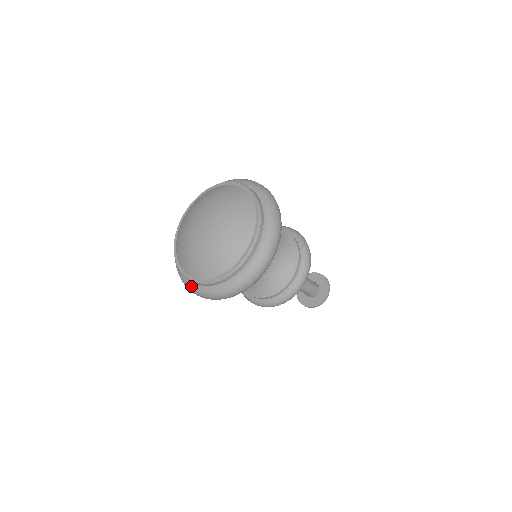
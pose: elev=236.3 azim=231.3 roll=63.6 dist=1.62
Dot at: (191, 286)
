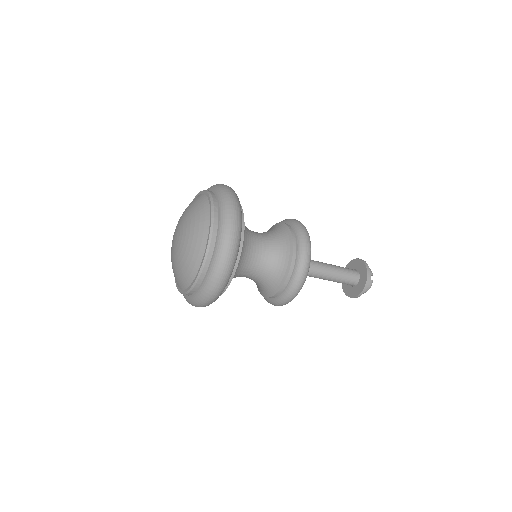
Dot at: occluded
